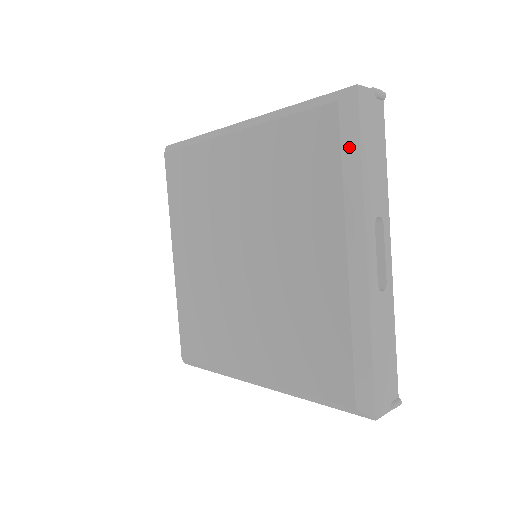
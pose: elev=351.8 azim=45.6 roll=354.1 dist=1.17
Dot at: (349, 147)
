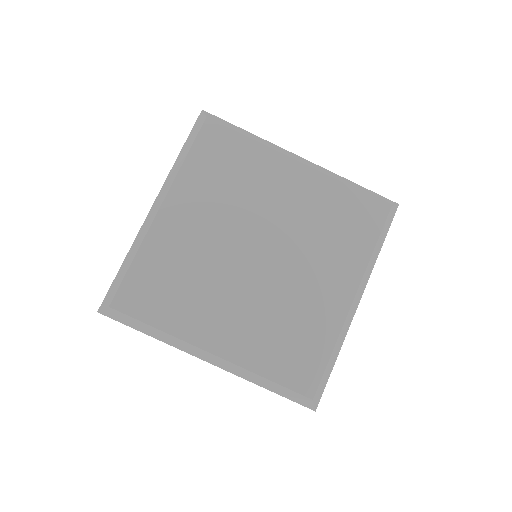
Dot at: (236, 129)
